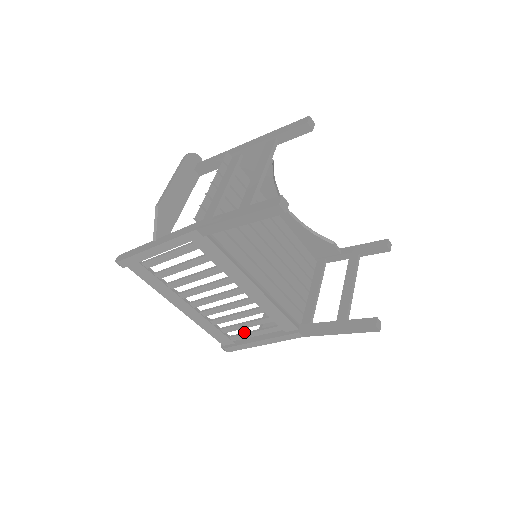
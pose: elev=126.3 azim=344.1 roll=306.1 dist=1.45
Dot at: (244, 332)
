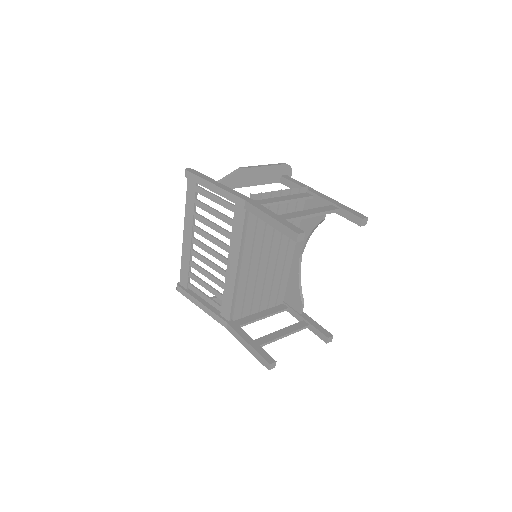
Dot at: (199, 289)
